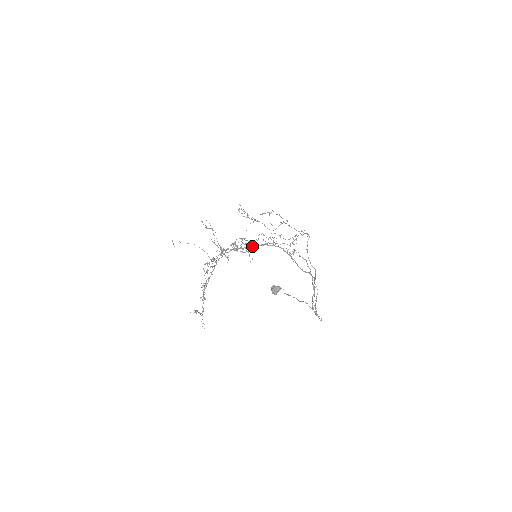
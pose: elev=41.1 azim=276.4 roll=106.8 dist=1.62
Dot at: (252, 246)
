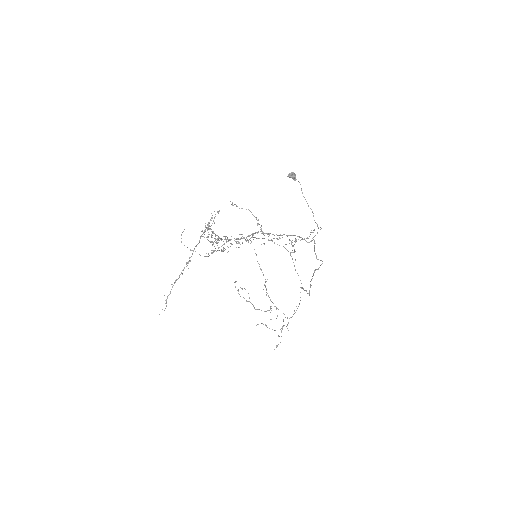
Dot at: occluded
